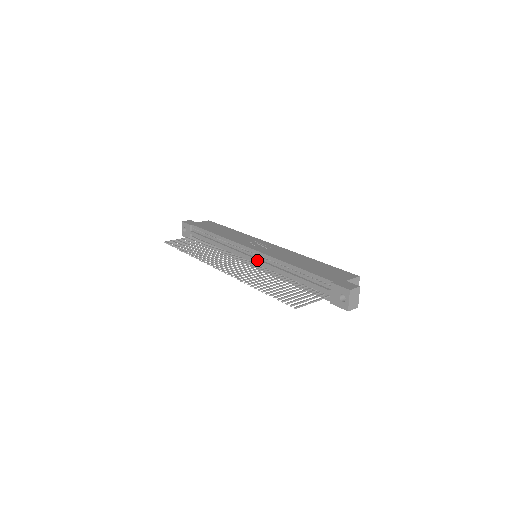
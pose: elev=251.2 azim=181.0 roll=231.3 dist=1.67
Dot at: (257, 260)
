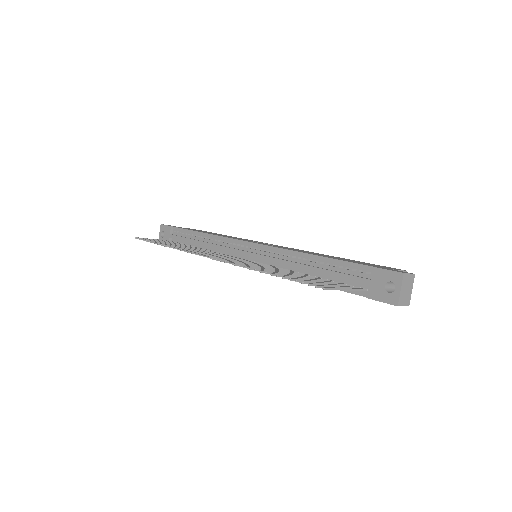
Dot at: (259, 255)
